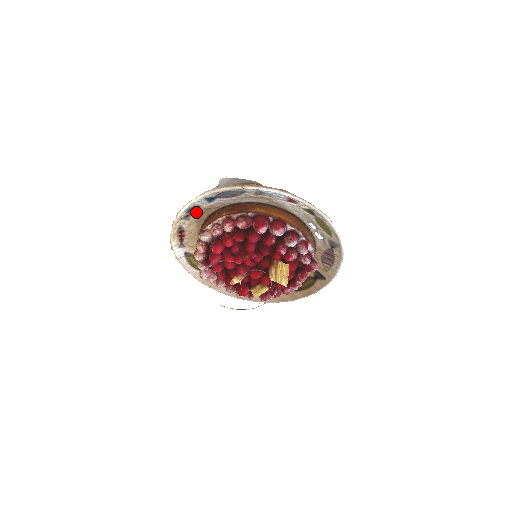
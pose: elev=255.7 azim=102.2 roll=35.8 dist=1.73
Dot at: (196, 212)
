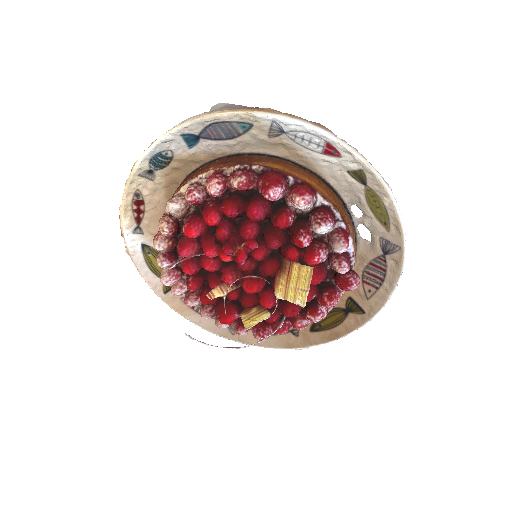
Dot at: (166, 166)
